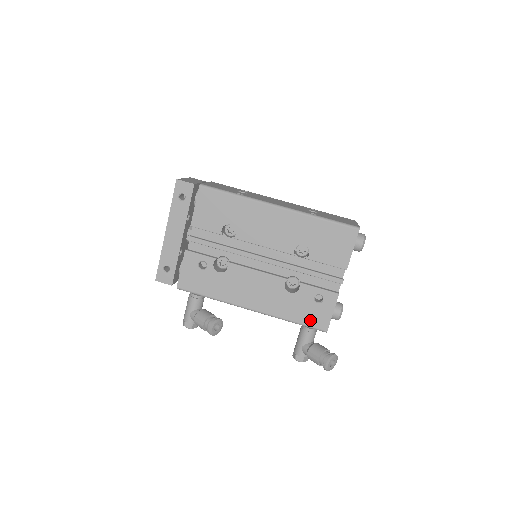
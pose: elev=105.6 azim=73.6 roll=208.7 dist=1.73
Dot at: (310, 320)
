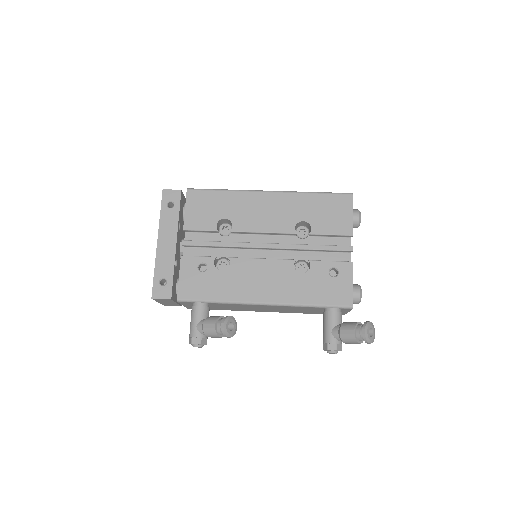
Dot at: (331, 298)
